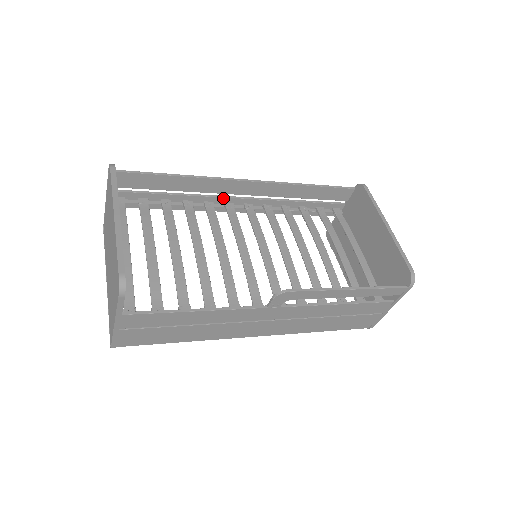
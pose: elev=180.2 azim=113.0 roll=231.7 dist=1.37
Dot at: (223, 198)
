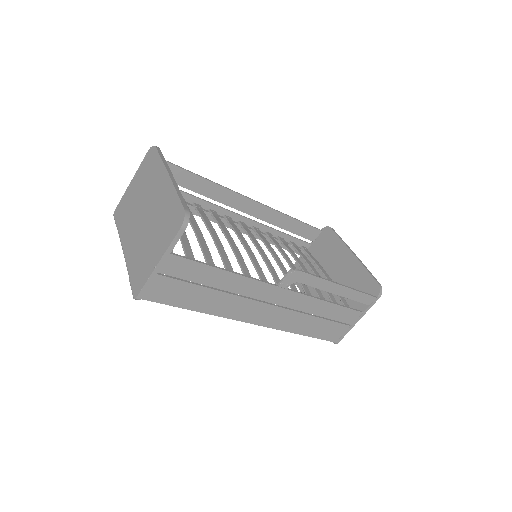
Dot at: (225, 210)
